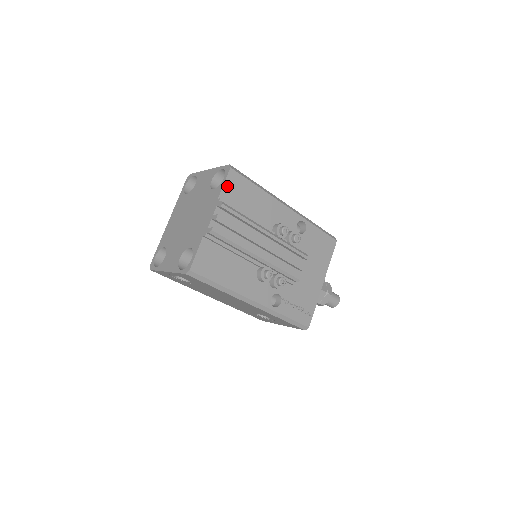
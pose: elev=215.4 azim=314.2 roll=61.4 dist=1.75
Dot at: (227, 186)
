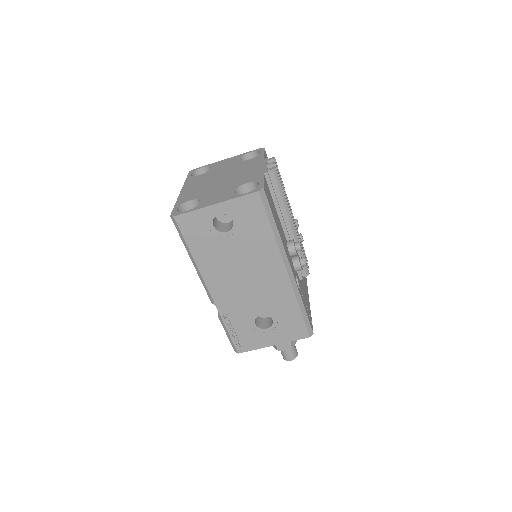
Dot at: (265, 157)
